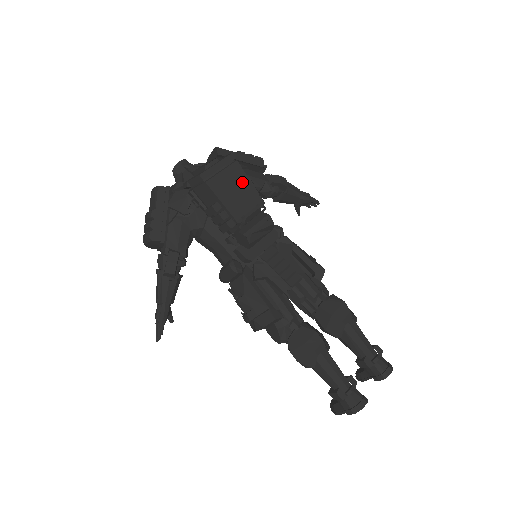
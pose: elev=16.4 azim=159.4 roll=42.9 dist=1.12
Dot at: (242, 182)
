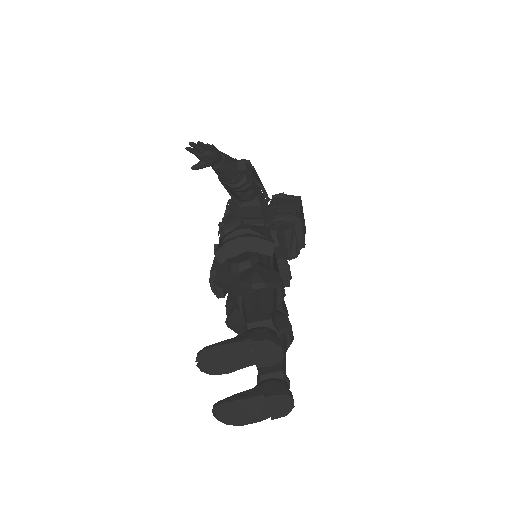
Dot at: (304, 231)
